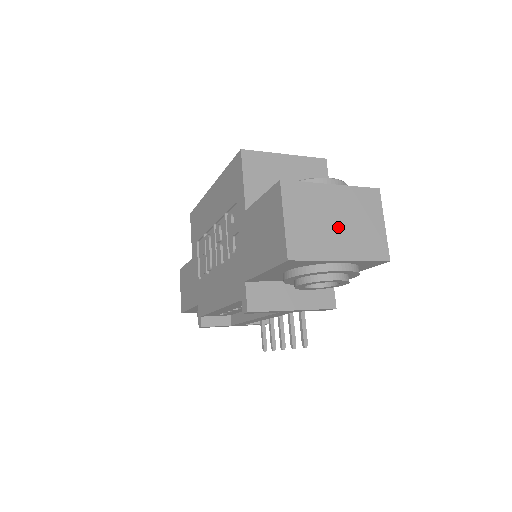
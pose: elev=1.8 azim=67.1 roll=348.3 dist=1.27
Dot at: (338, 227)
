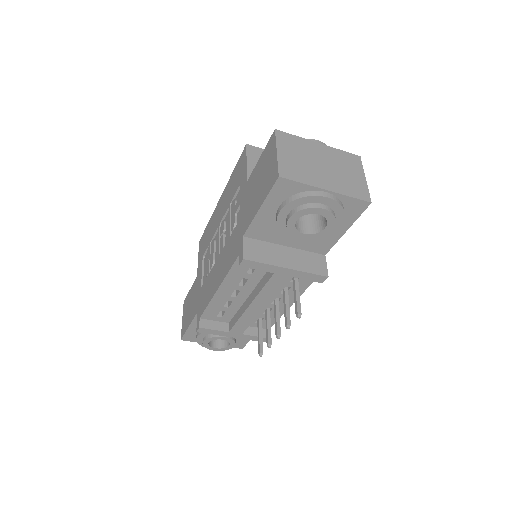
Dot at: (324, 169)
